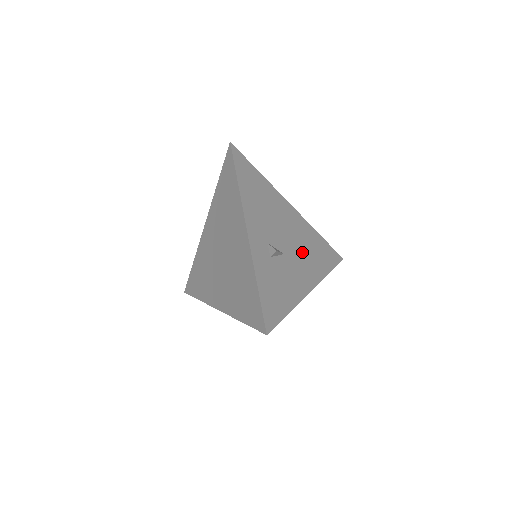
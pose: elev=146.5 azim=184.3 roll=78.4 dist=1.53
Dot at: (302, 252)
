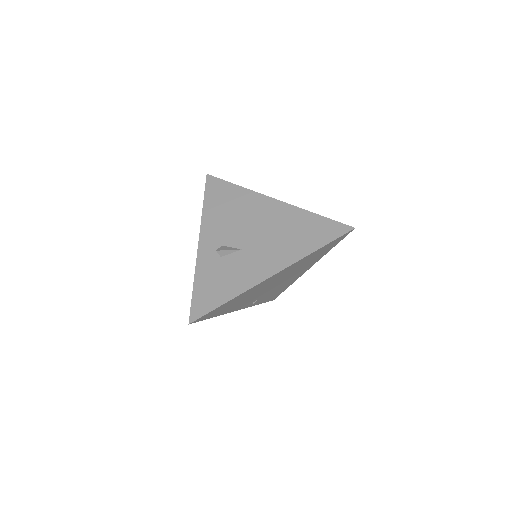
Dot at: (273, 240)
